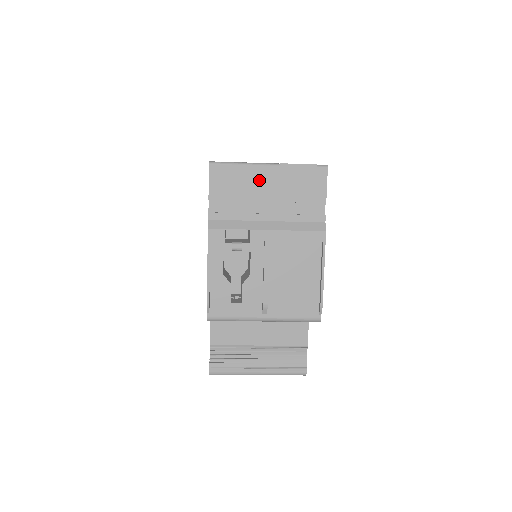
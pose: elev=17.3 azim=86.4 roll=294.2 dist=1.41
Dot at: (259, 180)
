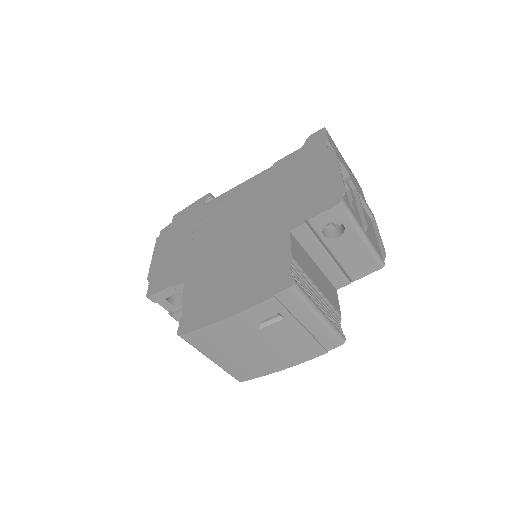
Dot at: (343, 161)
